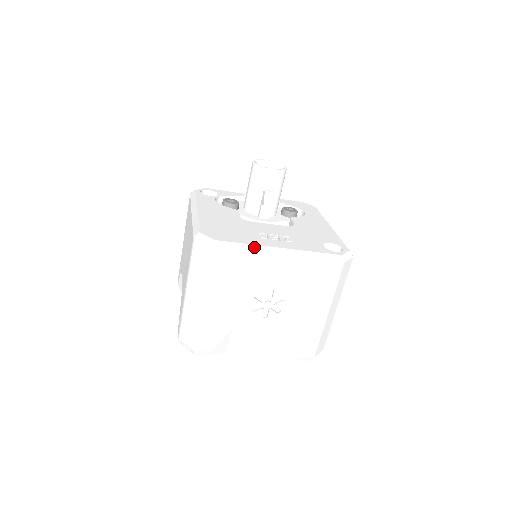
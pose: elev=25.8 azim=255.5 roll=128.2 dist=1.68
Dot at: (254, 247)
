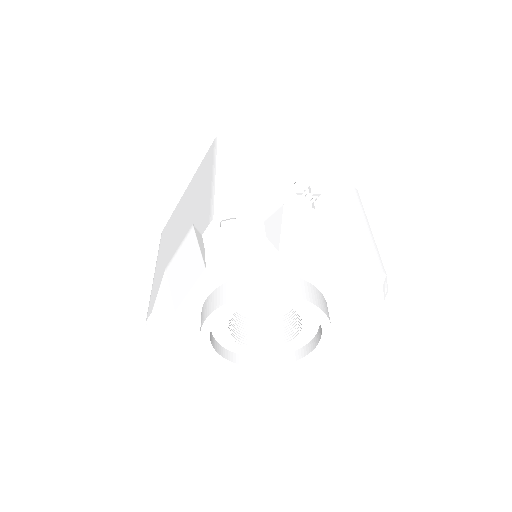
Dot at: occluded
